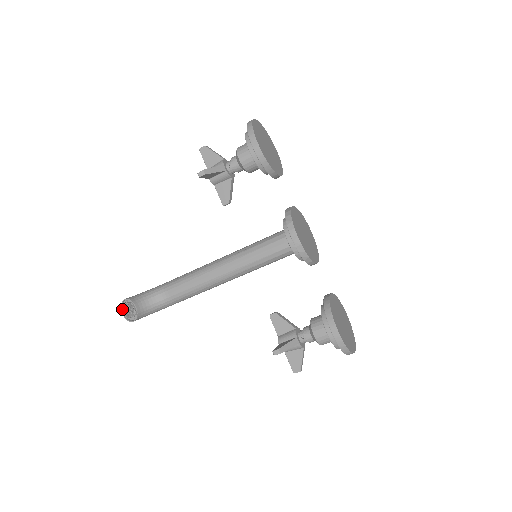
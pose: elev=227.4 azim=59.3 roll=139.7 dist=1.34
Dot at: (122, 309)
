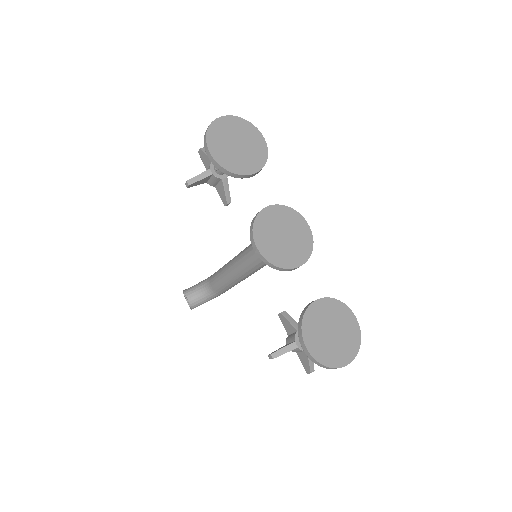
Dot at: (185, 298)
